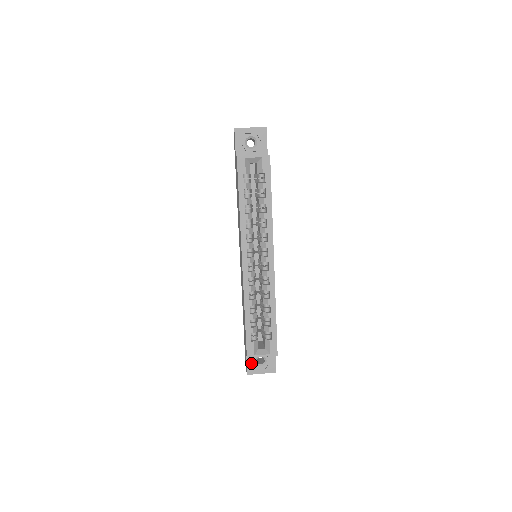
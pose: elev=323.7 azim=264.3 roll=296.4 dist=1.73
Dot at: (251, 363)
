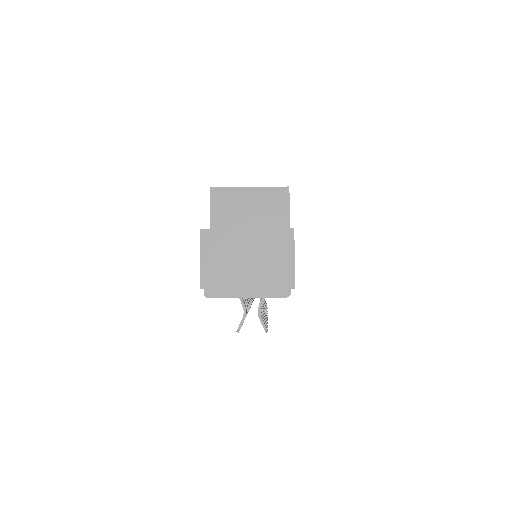
Dot at: occluded
